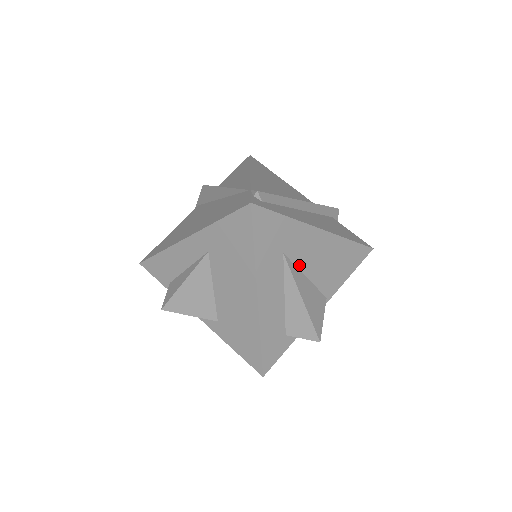
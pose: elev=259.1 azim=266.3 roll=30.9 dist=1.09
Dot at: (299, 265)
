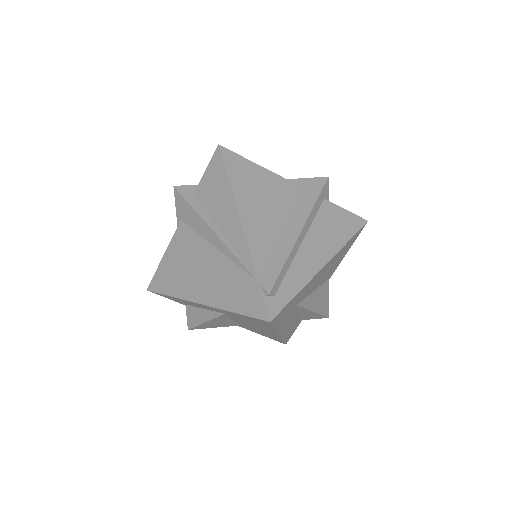
Dot at: (308, 294)
